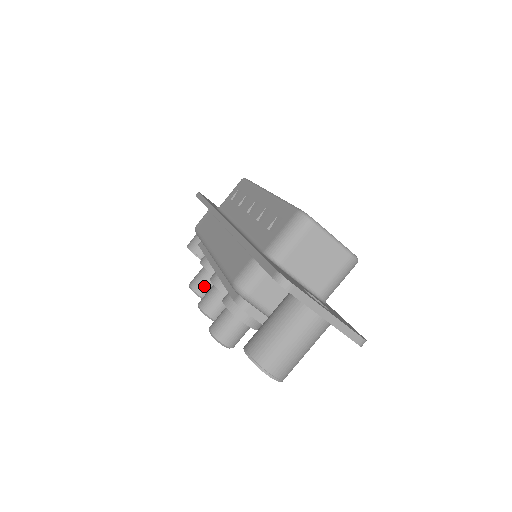
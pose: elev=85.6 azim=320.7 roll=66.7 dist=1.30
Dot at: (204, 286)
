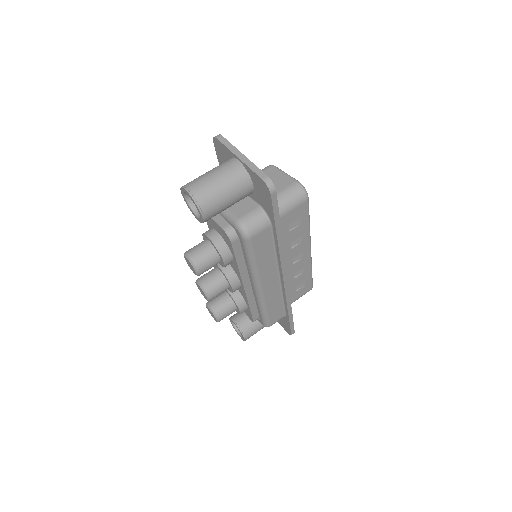
Dot at: (216, 299)
